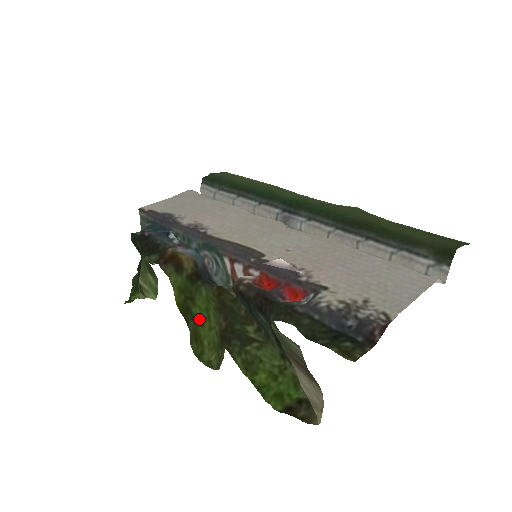
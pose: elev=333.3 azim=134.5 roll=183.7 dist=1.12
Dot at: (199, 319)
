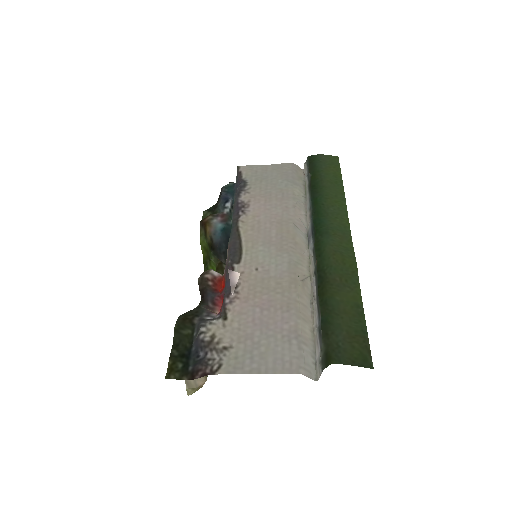
Dot at: occluded
